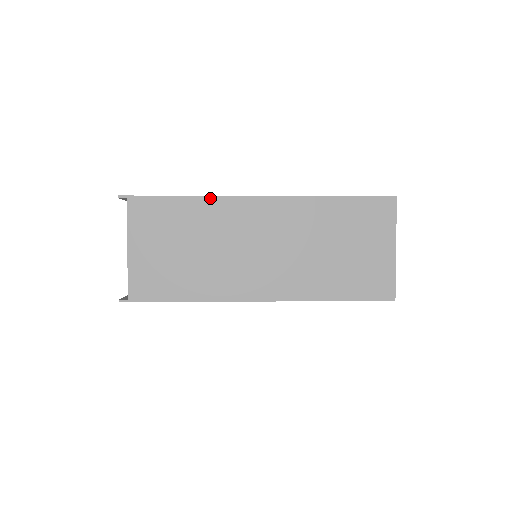
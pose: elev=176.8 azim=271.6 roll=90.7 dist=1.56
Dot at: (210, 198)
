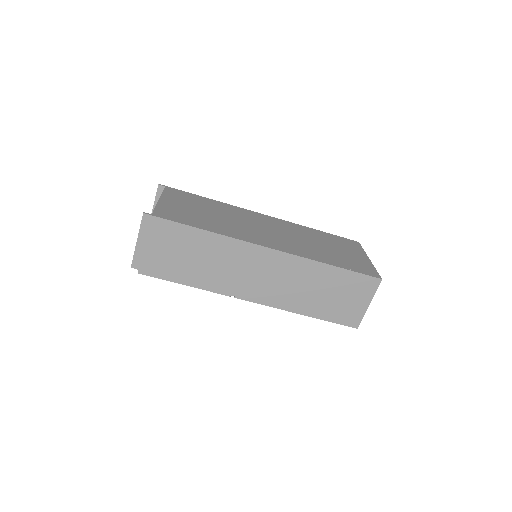
Dot at: (228, 204)
